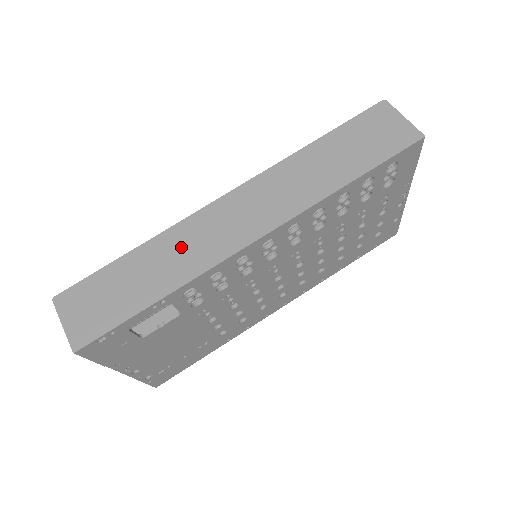
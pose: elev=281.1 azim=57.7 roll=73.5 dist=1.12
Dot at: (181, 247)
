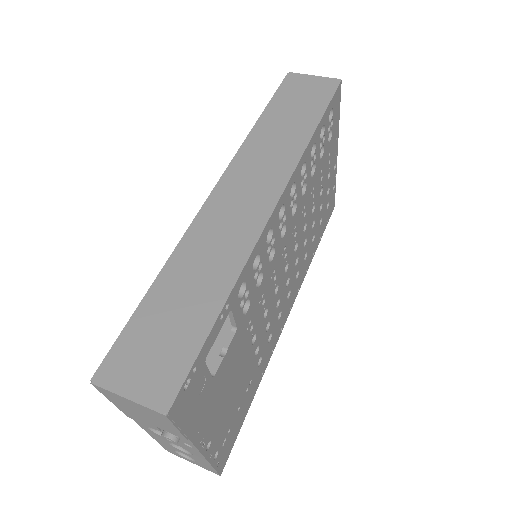
Dot at: (207, 249)
